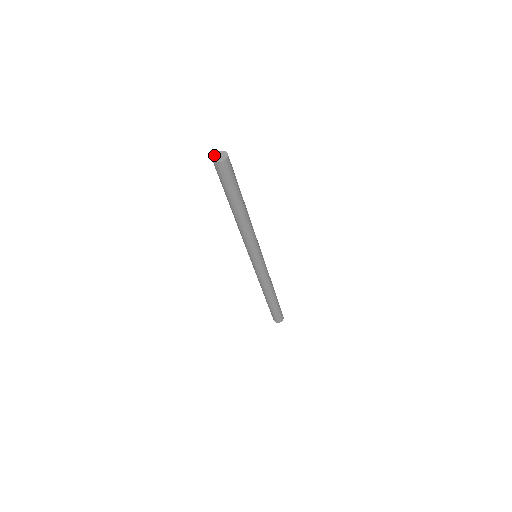
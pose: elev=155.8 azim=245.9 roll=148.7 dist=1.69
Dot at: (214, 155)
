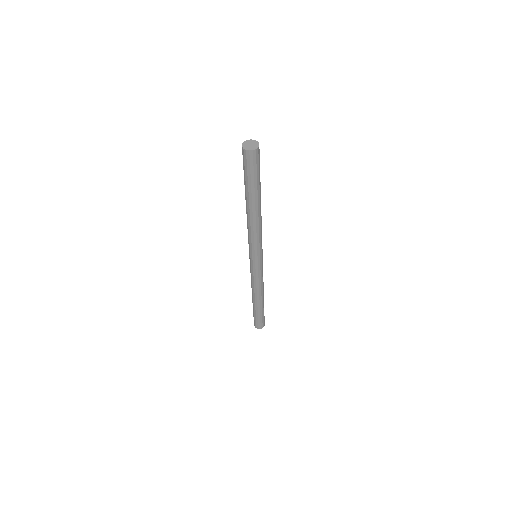
Dot at: (247, 141)
